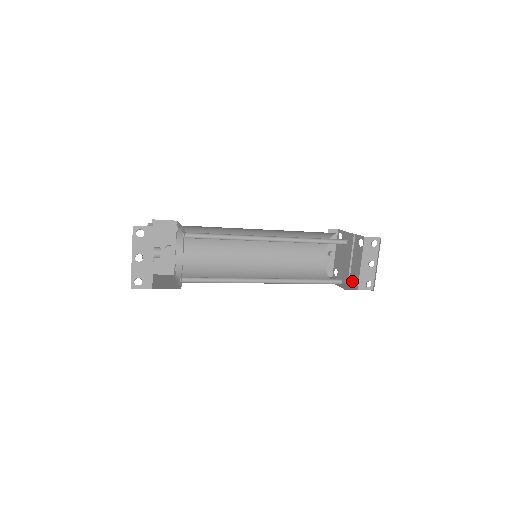
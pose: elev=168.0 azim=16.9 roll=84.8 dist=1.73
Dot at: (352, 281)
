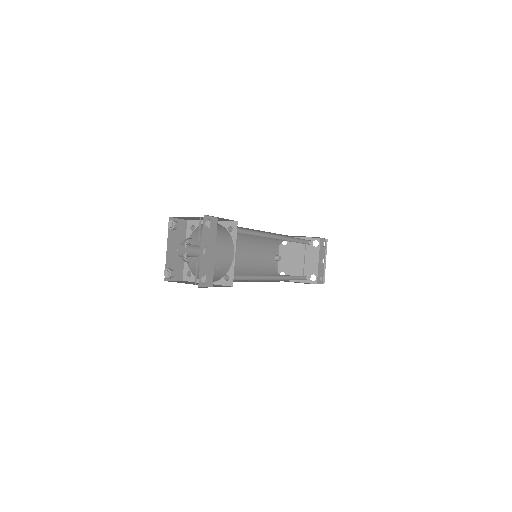
Dot at: (308, 278)
